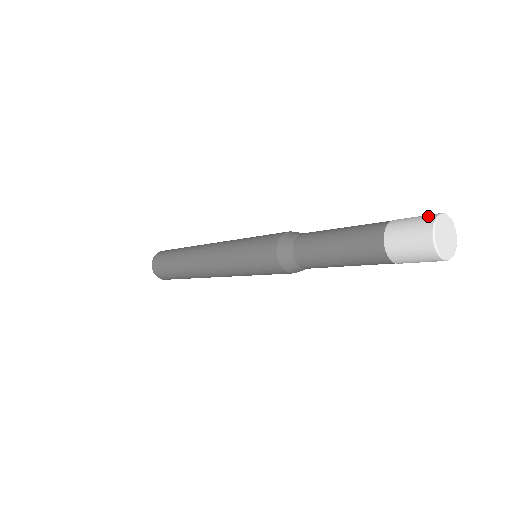
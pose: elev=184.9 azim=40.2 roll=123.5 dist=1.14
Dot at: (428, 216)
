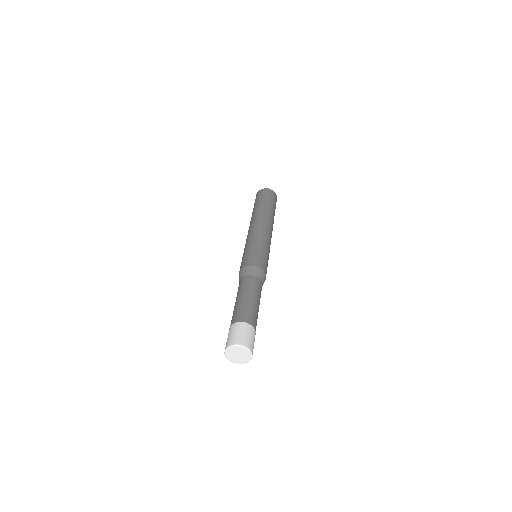
Dot at: (232, 340)
